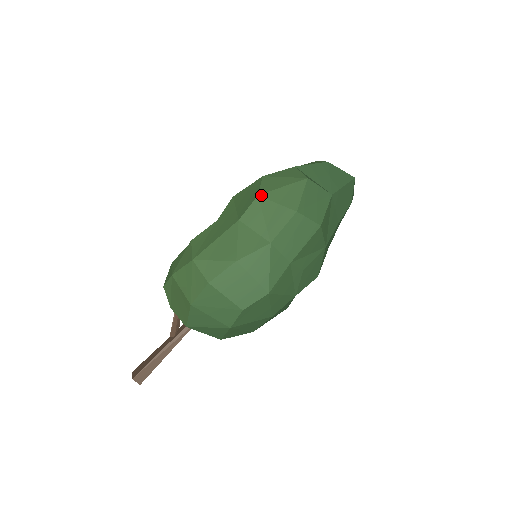
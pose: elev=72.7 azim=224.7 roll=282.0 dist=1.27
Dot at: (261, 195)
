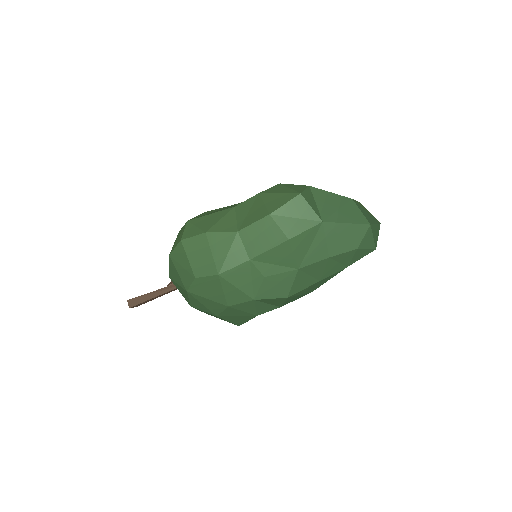
Dot at: (261, 194)
